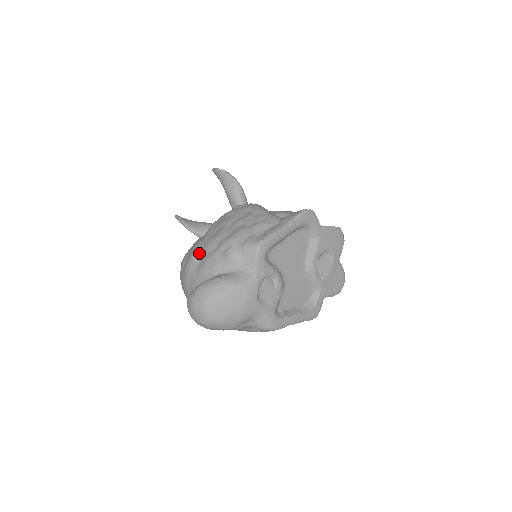
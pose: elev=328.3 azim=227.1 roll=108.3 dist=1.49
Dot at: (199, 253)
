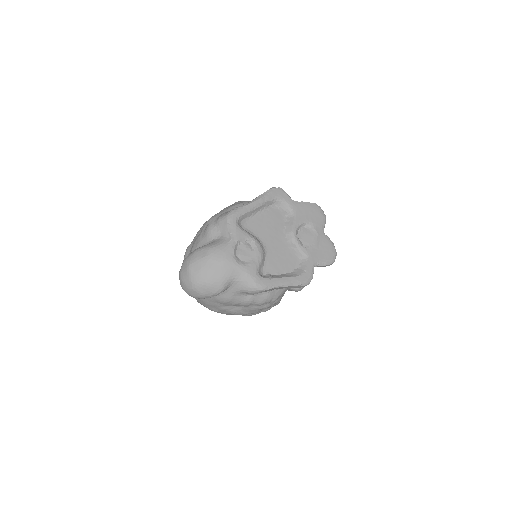
Dot at: (191, 244)
